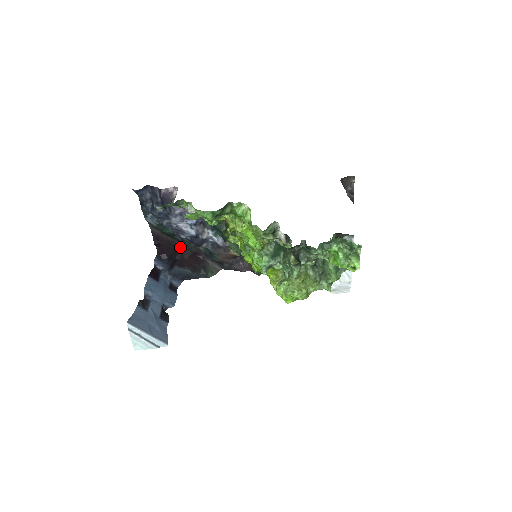
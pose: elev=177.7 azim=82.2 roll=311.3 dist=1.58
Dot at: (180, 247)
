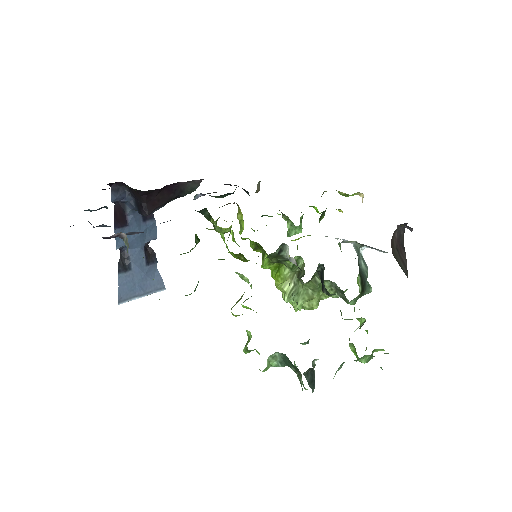
Dot at: (142, 192)
